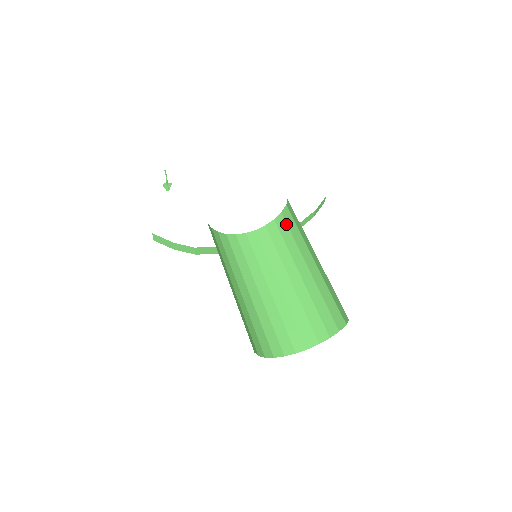
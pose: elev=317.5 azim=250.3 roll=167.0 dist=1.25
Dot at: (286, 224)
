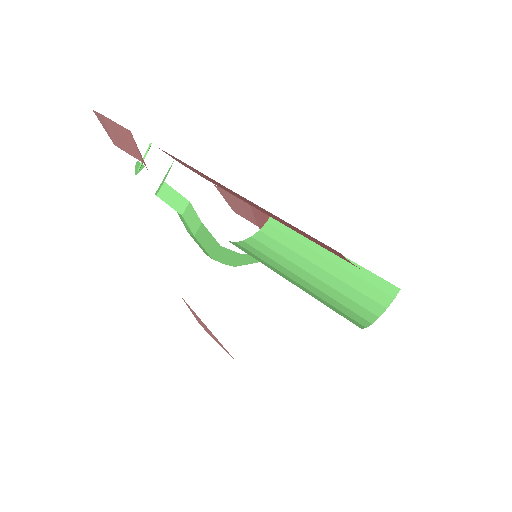
Dot at: (271, 238)
